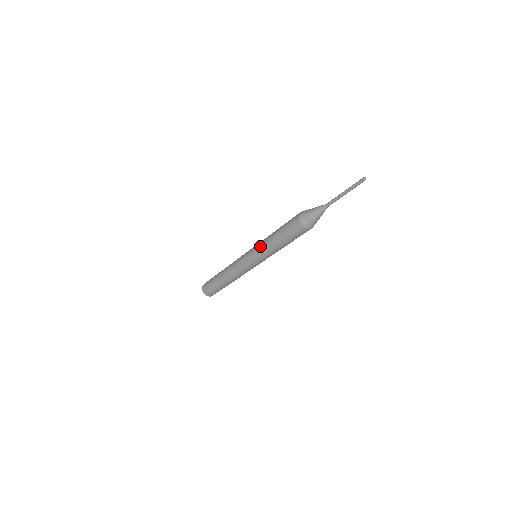
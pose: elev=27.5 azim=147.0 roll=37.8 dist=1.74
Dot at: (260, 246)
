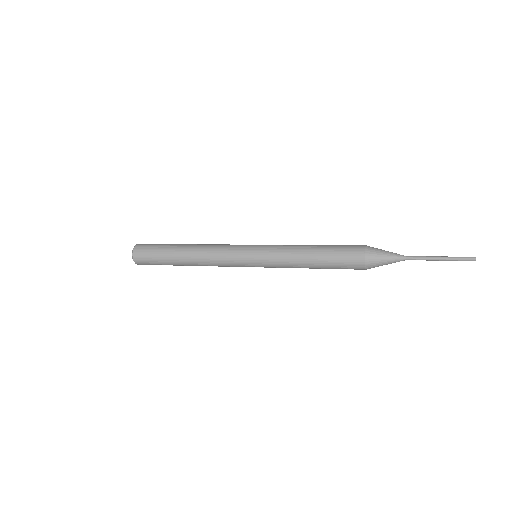
Dot at: (280, 262)
